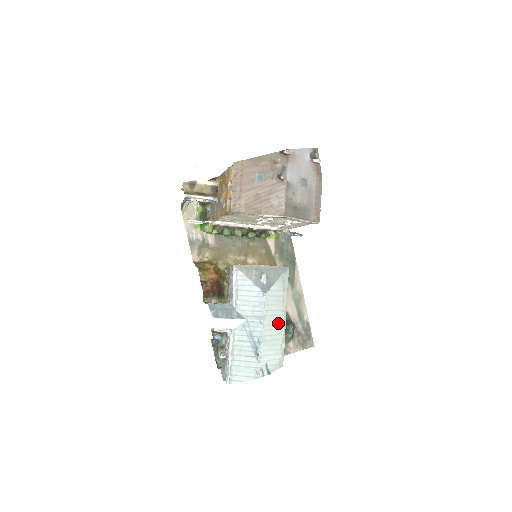
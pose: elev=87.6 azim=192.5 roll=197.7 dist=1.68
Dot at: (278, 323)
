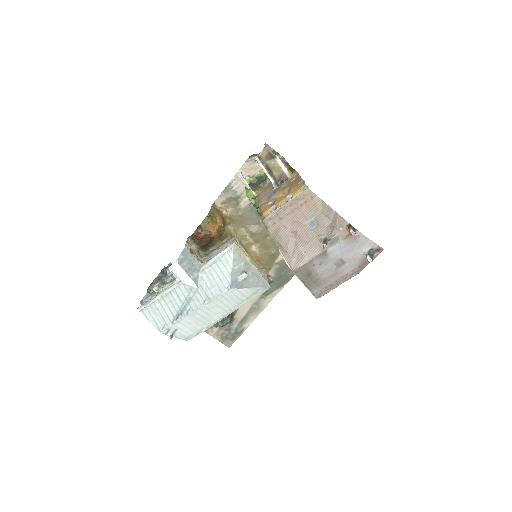
Dot at: (217, 313)
